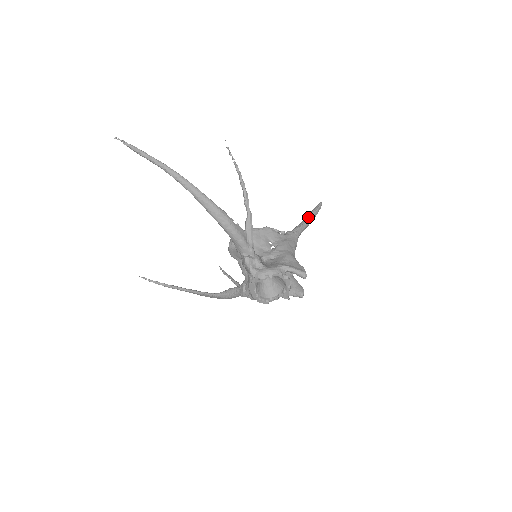
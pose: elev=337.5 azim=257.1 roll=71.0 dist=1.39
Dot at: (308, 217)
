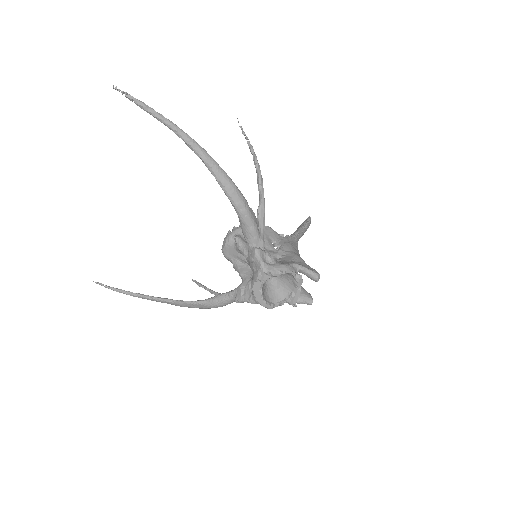
Dot at: (302, 226)
